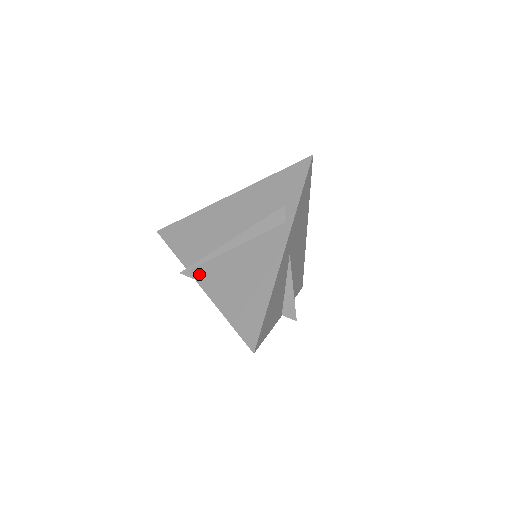
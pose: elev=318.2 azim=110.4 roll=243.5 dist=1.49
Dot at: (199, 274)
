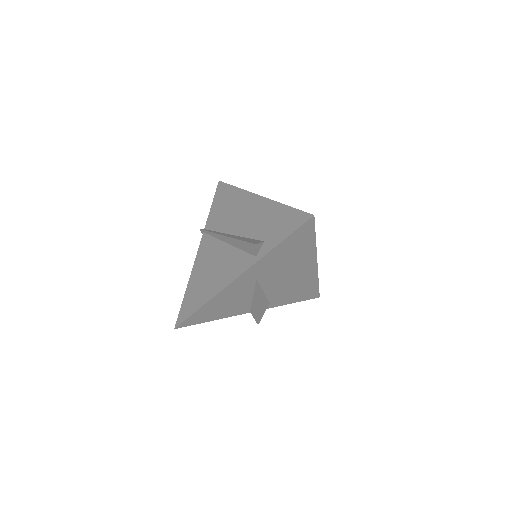
Dot at: (204, 241)
